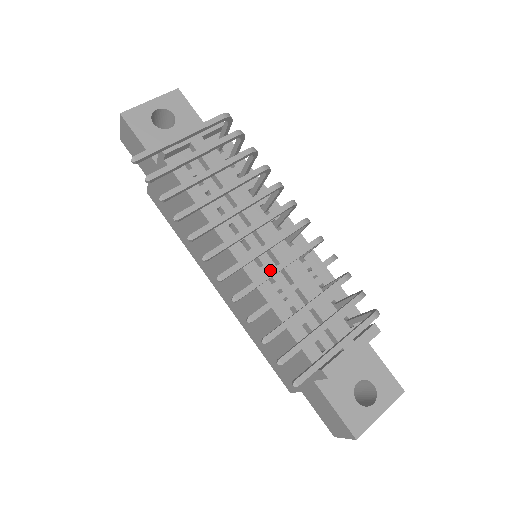
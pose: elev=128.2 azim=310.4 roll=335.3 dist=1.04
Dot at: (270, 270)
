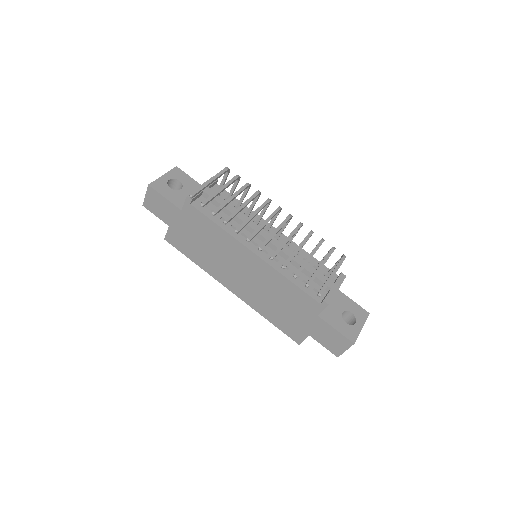
Dot at: (284, 241)
